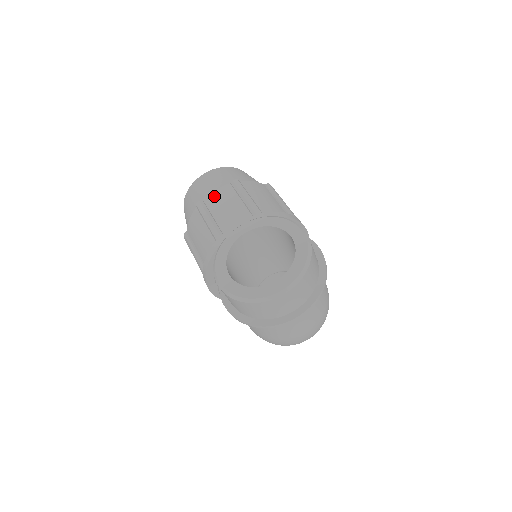
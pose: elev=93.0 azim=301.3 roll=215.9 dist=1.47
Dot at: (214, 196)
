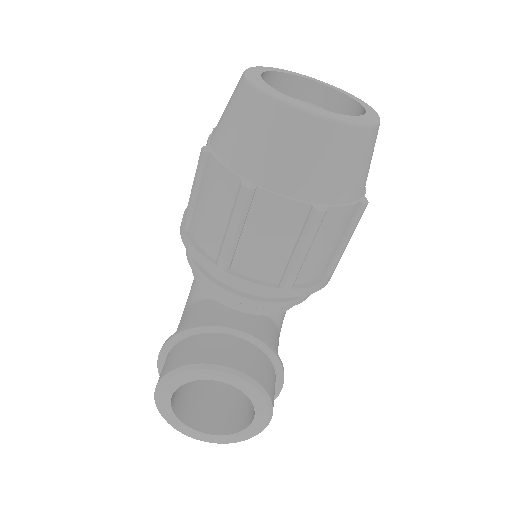
Dot at: (273, 206)
